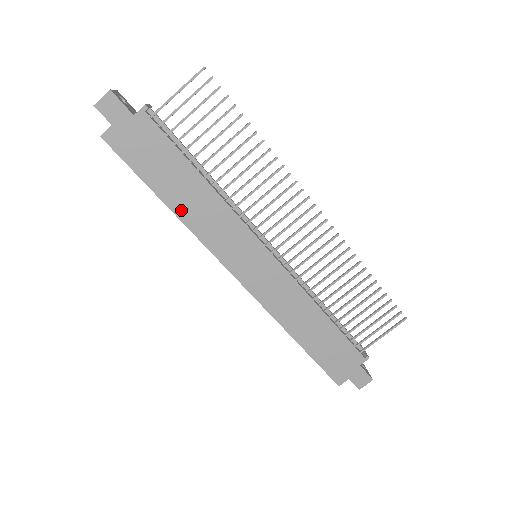
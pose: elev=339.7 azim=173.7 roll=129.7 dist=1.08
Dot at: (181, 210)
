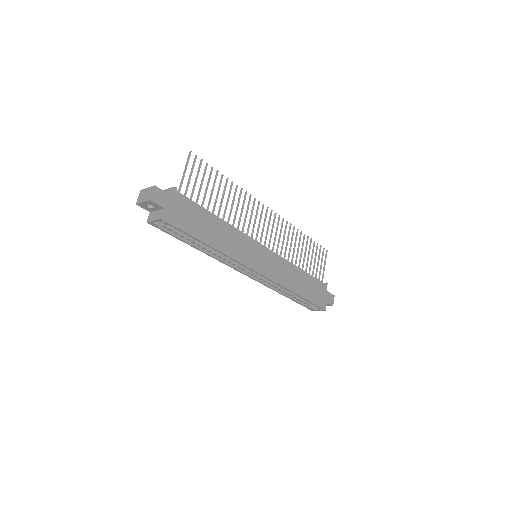
Dot at: (218, 245)
